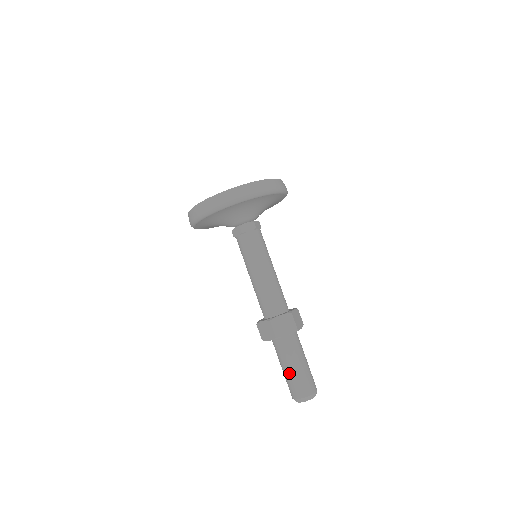
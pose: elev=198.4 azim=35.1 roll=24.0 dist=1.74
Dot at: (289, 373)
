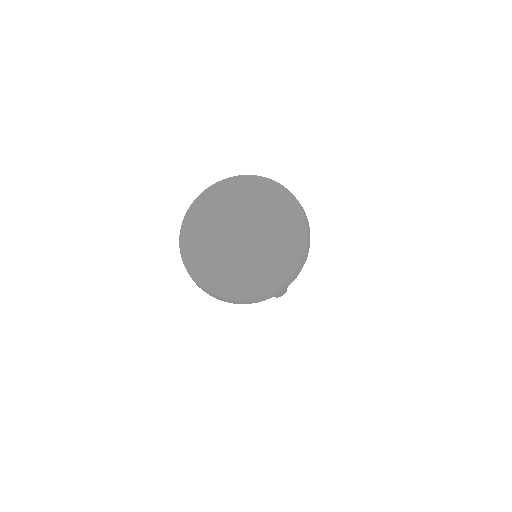
Dot at: occluded
